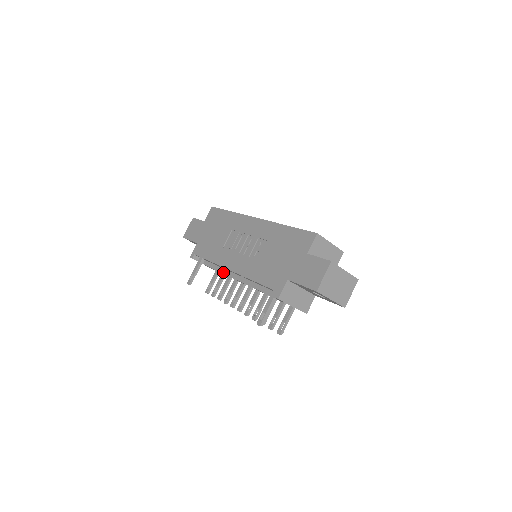
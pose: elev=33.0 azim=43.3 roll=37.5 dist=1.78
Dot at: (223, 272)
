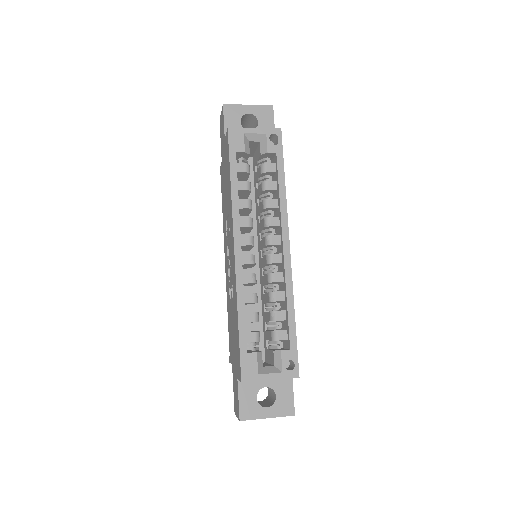
Dot at: occluded
